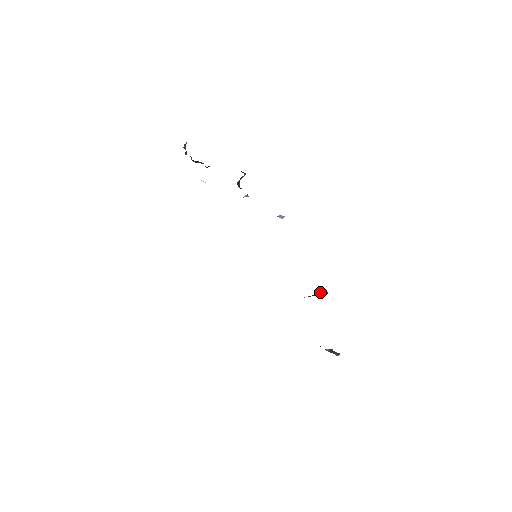
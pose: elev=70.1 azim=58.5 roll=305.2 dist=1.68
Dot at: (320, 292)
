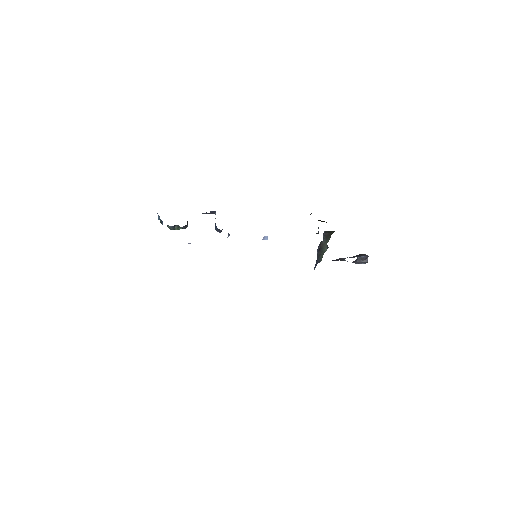
Dot at: (324, 243)
